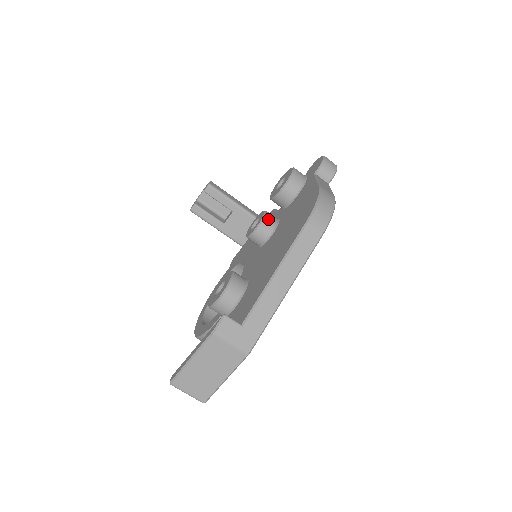
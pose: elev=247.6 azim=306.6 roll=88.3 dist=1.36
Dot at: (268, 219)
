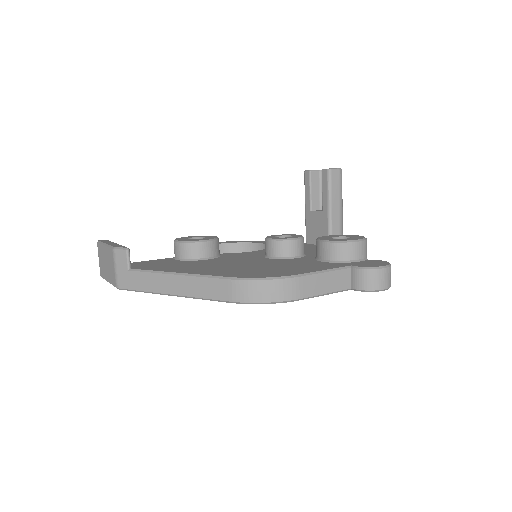
Dot at: (285, 245)
